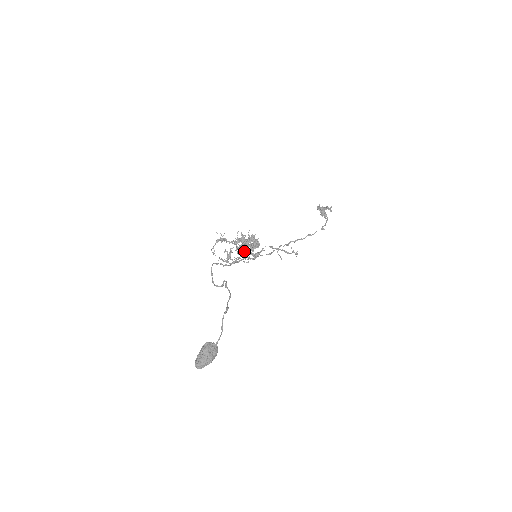
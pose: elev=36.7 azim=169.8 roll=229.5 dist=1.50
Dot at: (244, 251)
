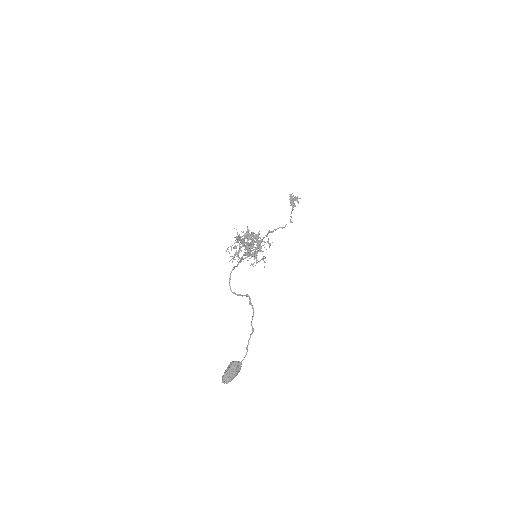
Dot at: (256, 257)
